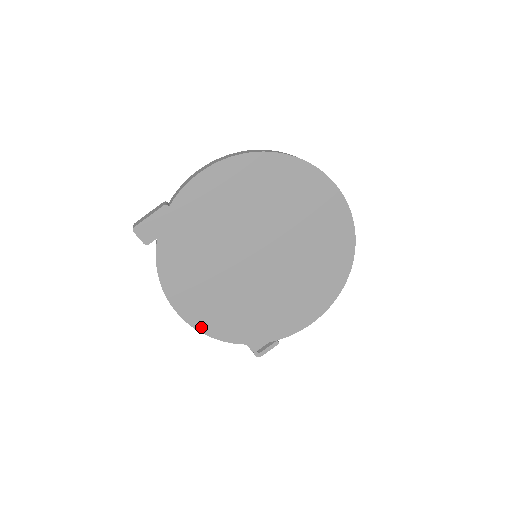
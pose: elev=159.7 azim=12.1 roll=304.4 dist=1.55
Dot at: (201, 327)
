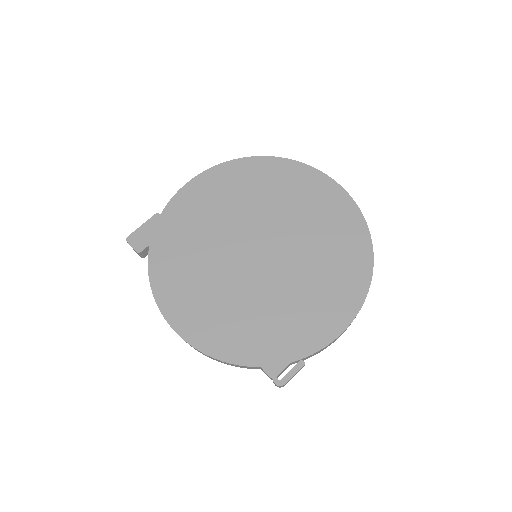
Dot at: (200, 344)
